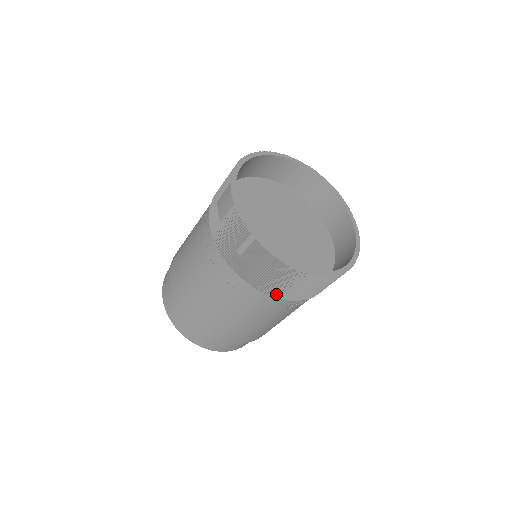
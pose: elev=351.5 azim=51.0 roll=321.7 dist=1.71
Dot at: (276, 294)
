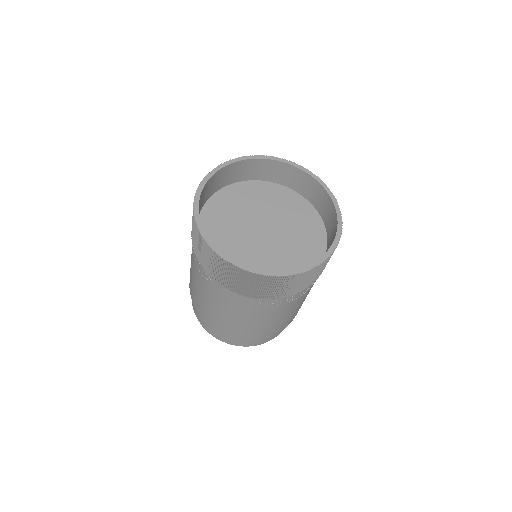
Dot at: (238, 291)
